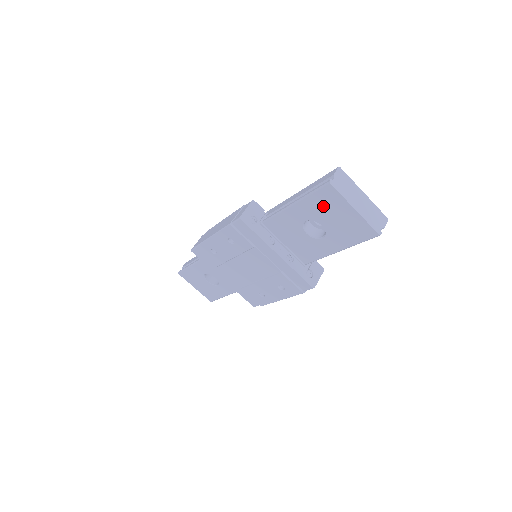
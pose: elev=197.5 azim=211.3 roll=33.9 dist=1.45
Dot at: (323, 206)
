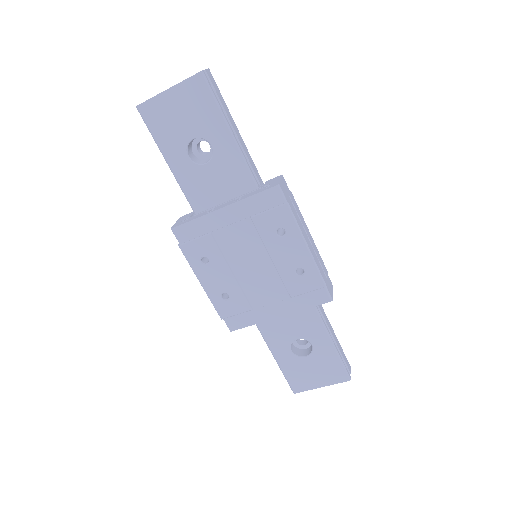
Dot at: (166, 126)
